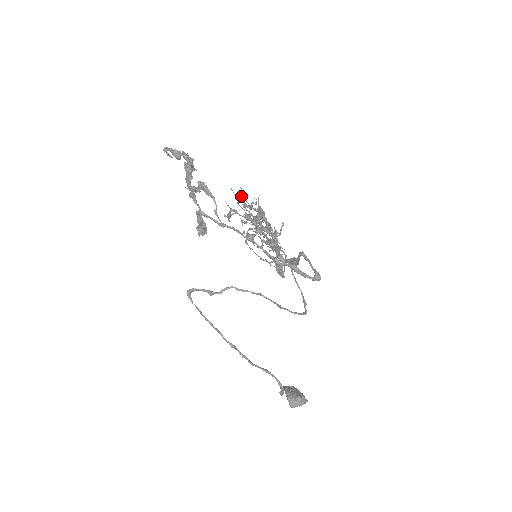
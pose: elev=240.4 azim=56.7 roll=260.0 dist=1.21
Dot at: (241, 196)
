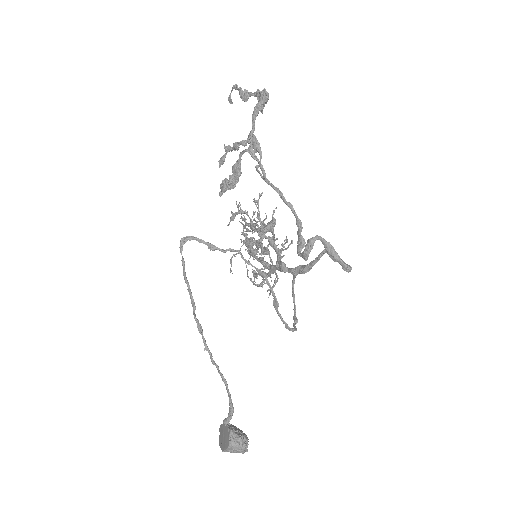
Dot at: (244, 216)
